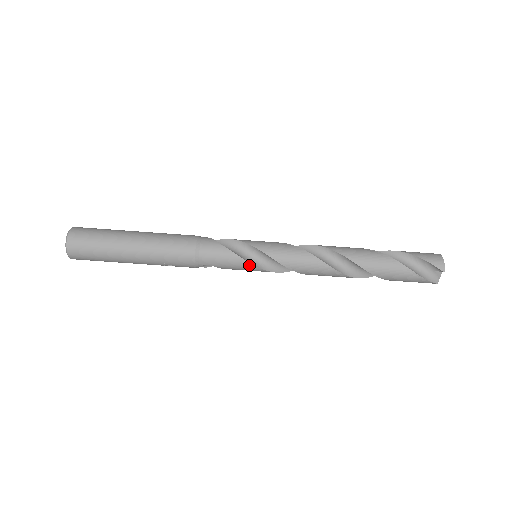
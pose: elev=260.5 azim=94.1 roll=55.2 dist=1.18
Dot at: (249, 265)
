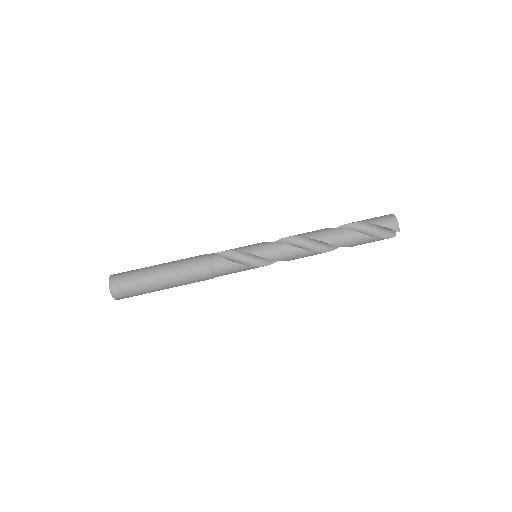
Dot at: (254, 268)
